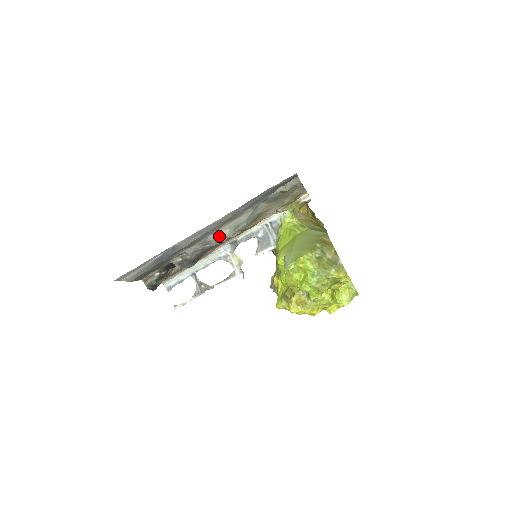
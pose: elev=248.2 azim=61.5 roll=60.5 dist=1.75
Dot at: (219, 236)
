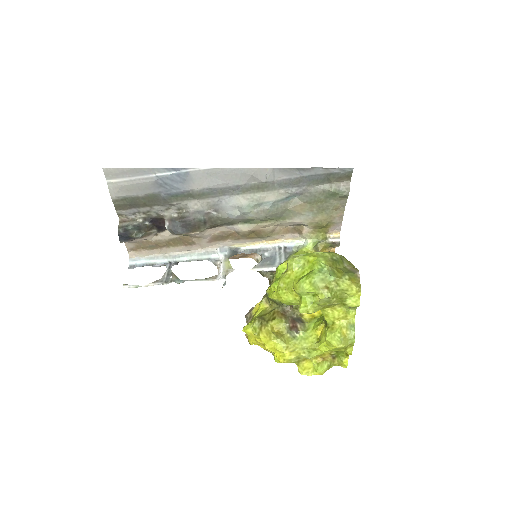
Dot at: (235, 204)
